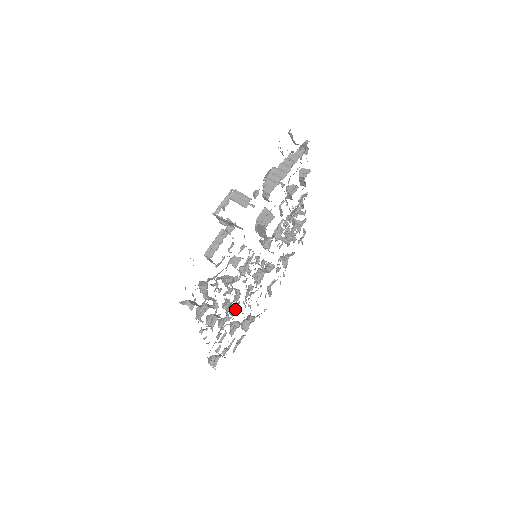
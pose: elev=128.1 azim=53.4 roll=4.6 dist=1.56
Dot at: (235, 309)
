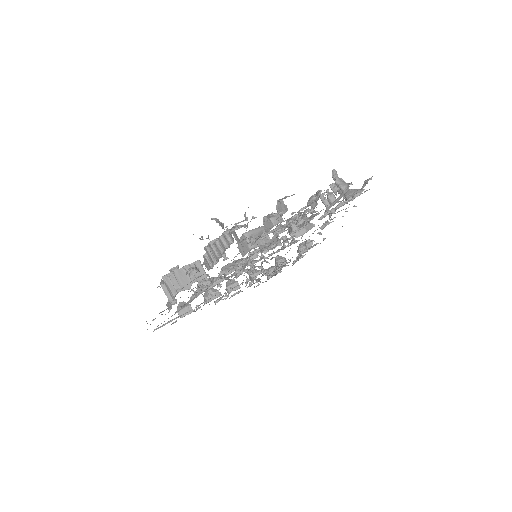
Dot at: occluded
